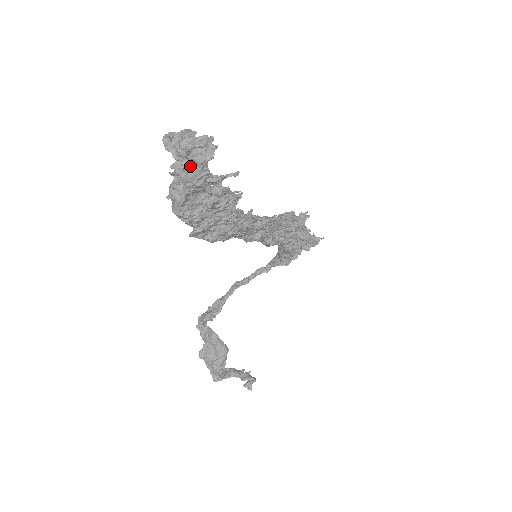
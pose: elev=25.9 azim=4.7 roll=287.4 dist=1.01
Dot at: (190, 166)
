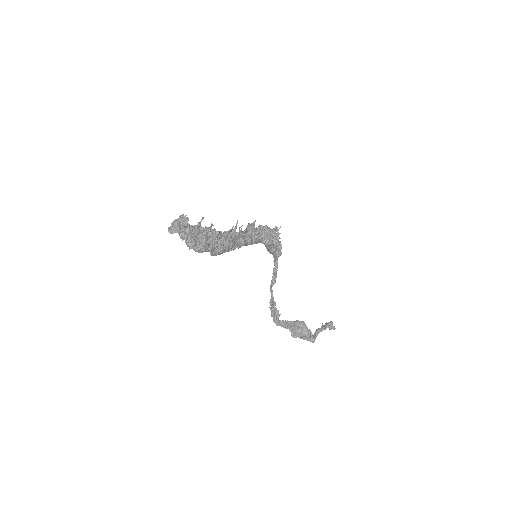
Dot at: (185, 231)
